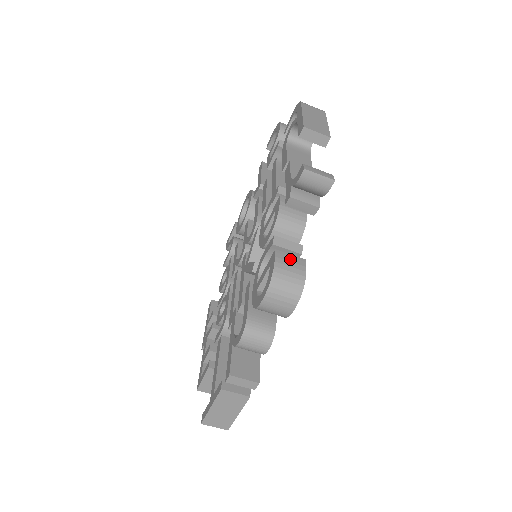
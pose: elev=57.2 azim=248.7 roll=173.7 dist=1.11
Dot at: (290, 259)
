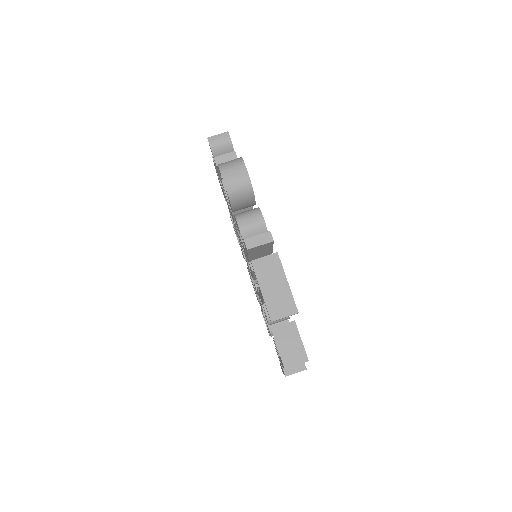
Dot at: occluded
